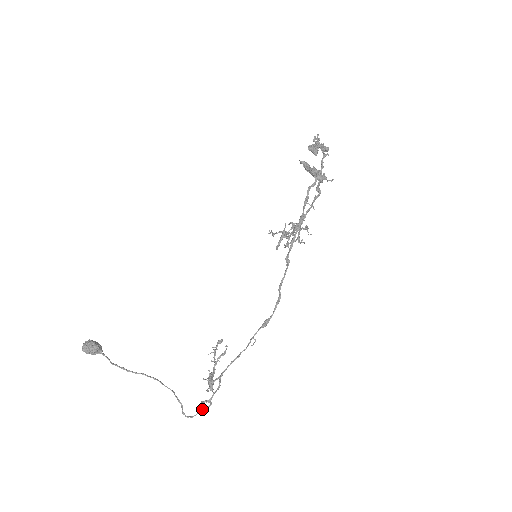
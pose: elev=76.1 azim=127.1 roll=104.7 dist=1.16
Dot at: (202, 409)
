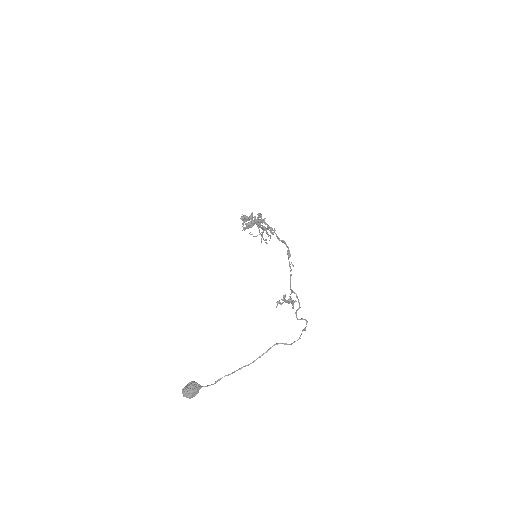
Dot at: (304, 329)
